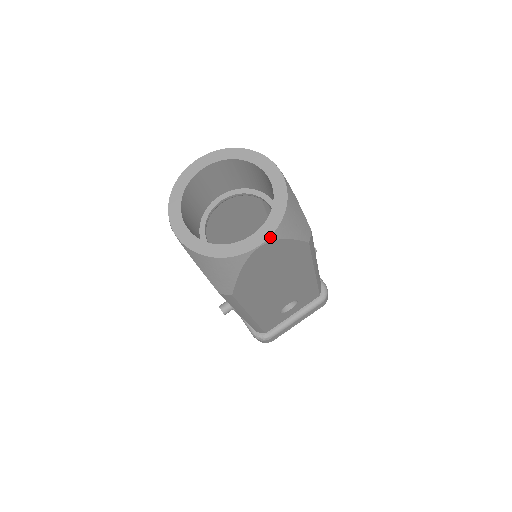
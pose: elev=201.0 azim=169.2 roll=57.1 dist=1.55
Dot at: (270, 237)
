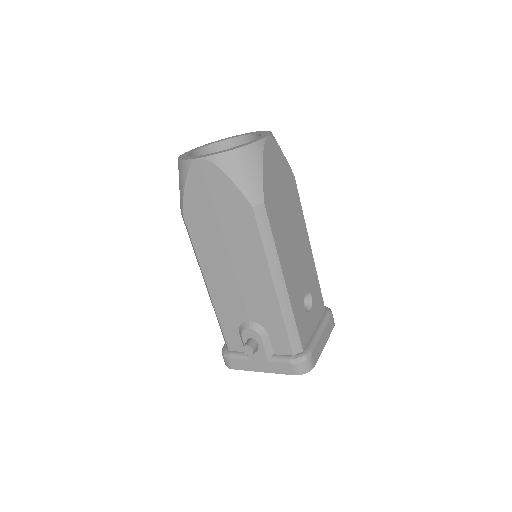
Dot at: (270, 135)
